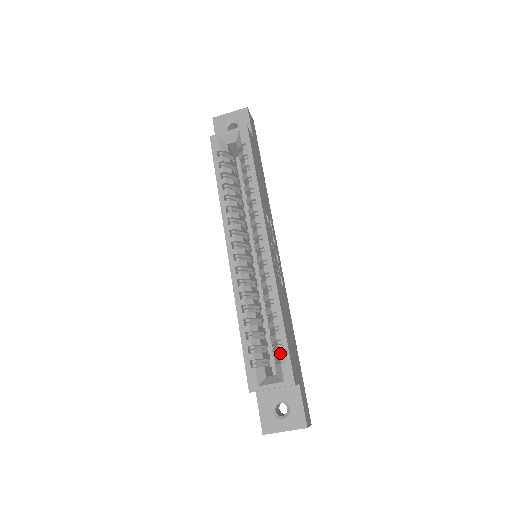
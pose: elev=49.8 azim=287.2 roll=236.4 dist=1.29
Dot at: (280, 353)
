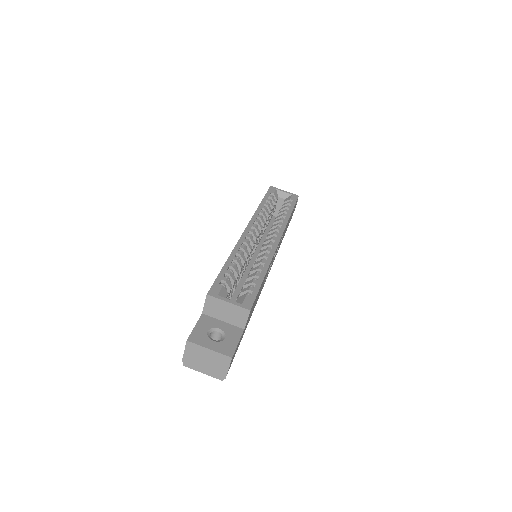
Dot at: (250, 289)
